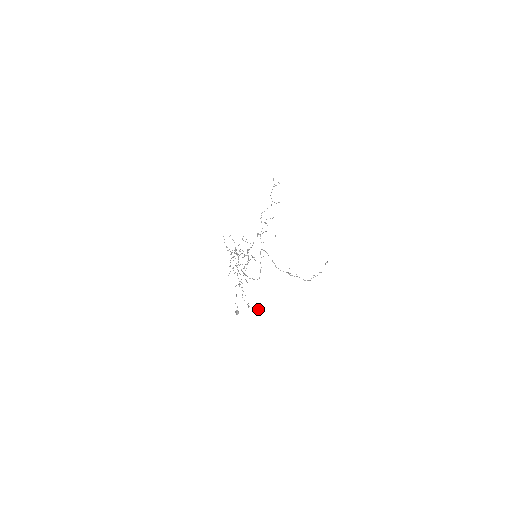
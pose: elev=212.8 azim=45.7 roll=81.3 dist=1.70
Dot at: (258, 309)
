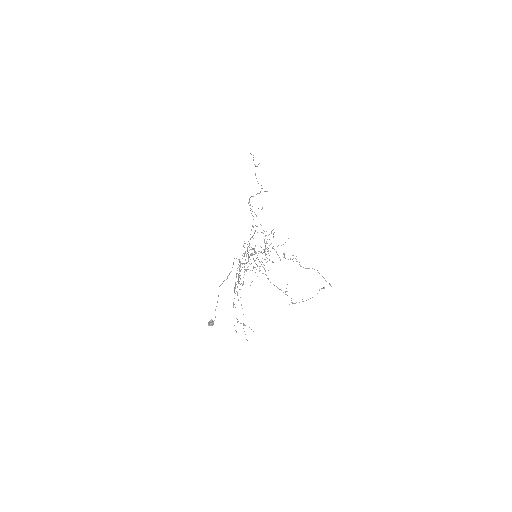
Dot at: occluded
